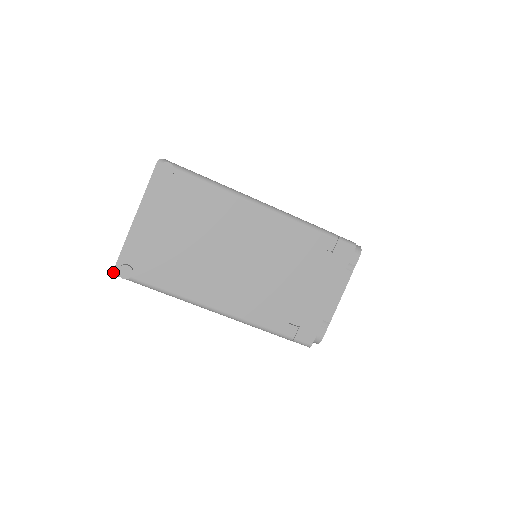
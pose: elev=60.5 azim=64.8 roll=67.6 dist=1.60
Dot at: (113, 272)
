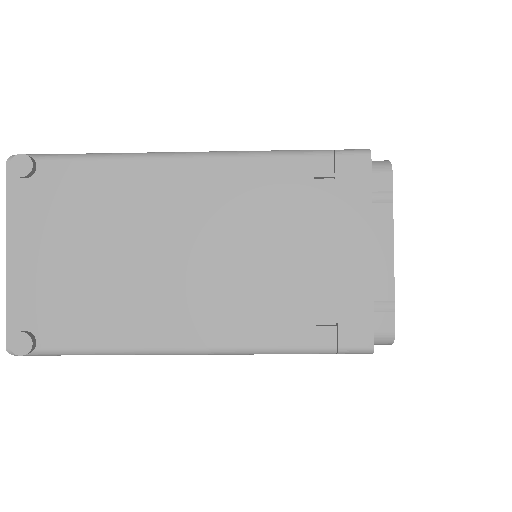
Dot at: (7, 351)
